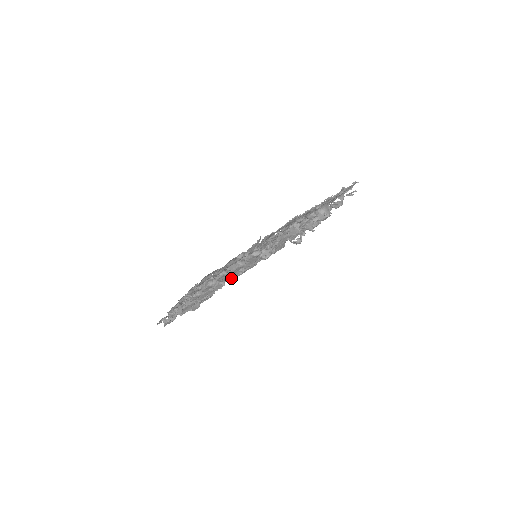
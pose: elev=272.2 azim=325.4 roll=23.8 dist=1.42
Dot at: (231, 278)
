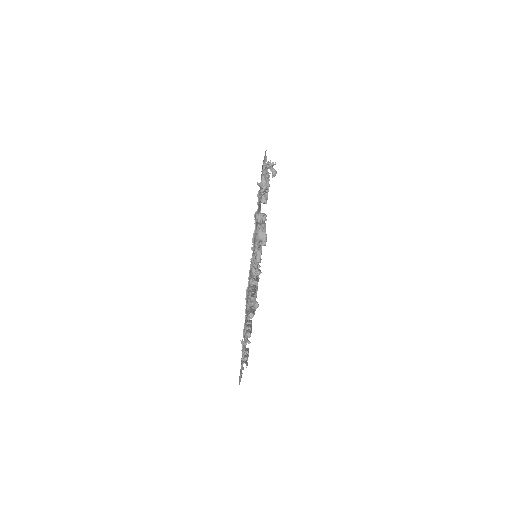
Dot at: occluded
